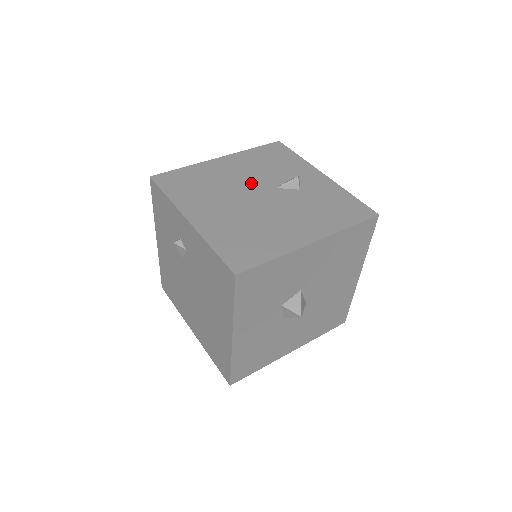
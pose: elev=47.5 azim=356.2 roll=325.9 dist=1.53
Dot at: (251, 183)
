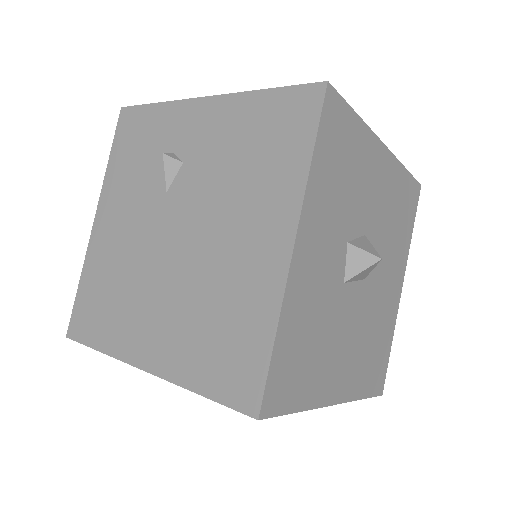
Dot at: occluded
